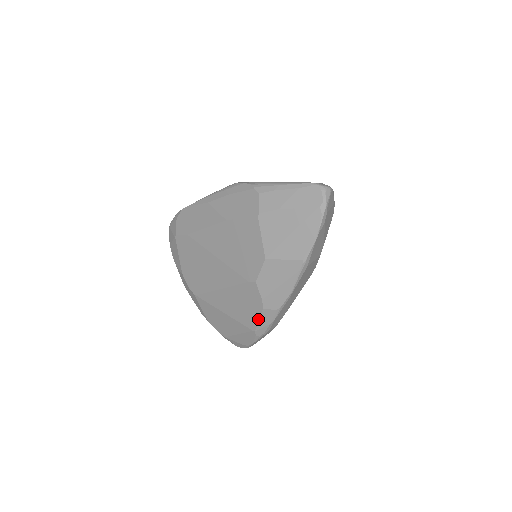
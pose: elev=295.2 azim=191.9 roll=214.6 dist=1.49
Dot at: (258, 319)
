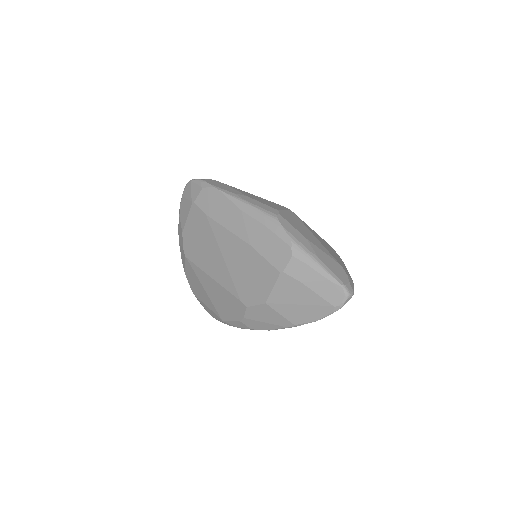
Dot at: (231, 320)
